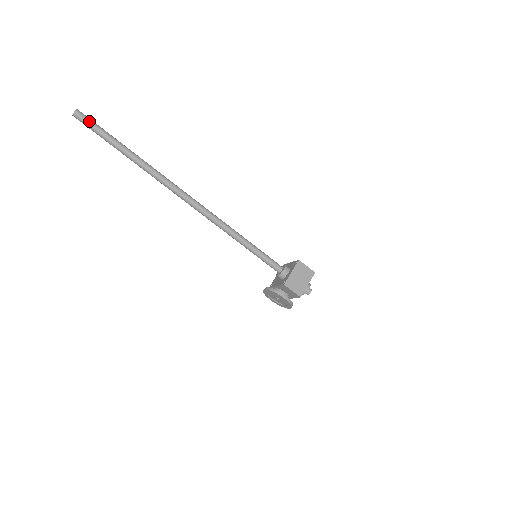
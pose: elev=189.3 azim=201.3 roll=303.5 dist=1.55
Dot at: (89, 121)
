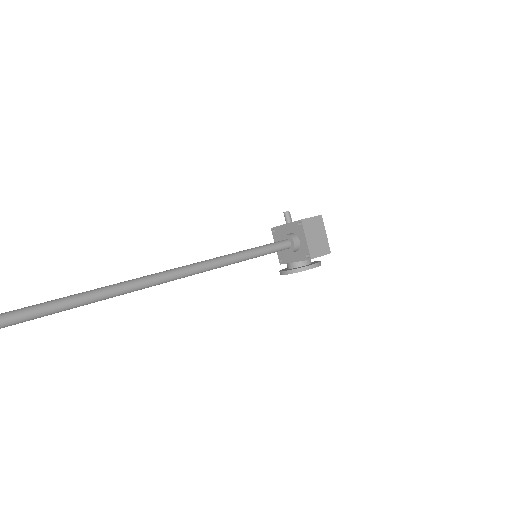
Dot at: out of frame
